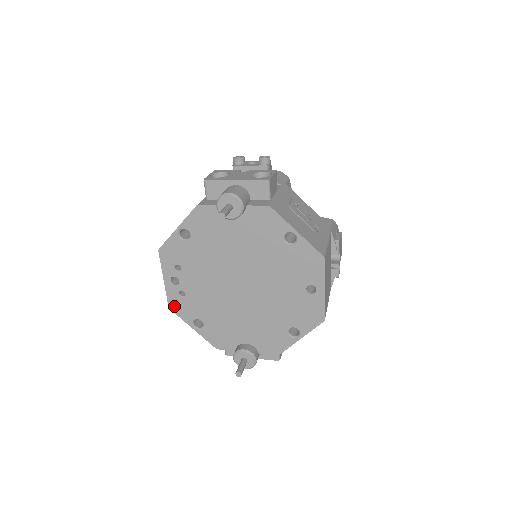
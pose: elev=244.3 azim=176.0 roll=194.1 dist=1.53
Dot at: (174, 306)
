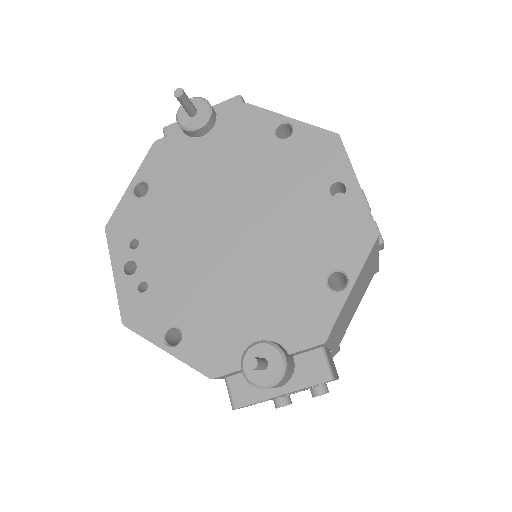
Dot at: (131, 317)
